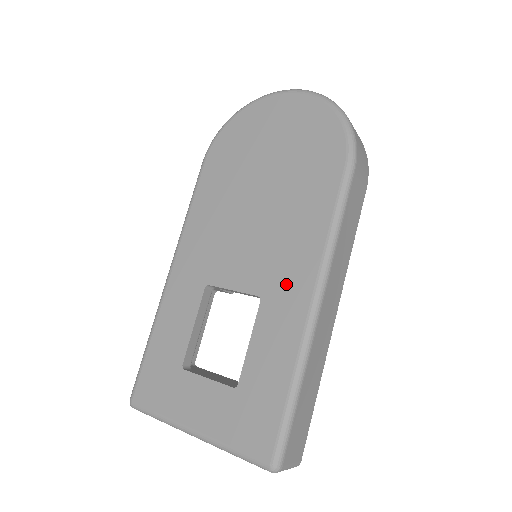
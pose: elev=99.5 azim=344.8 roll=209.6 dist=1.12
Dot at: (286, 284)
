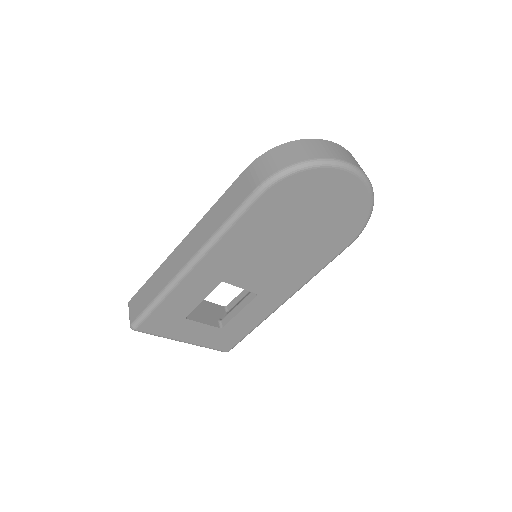
Dot at: (277, 292)
